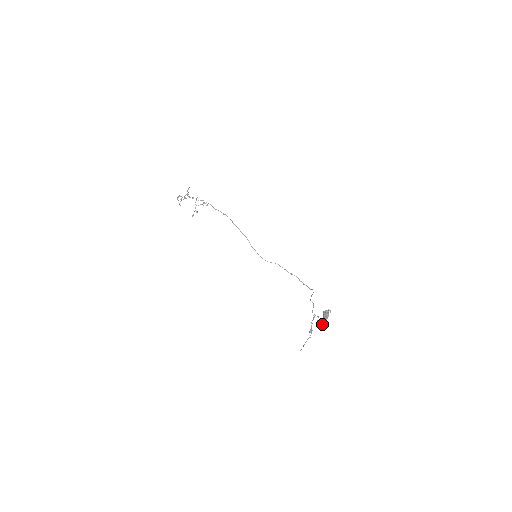
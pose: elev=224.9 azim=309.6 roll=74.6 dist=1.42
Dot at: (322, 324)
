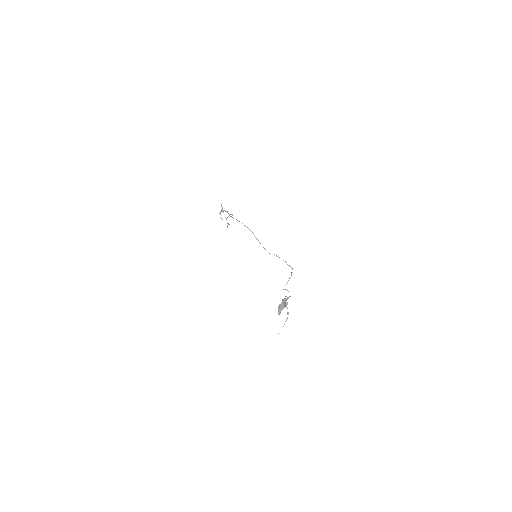
Dot at: (280, 313)
